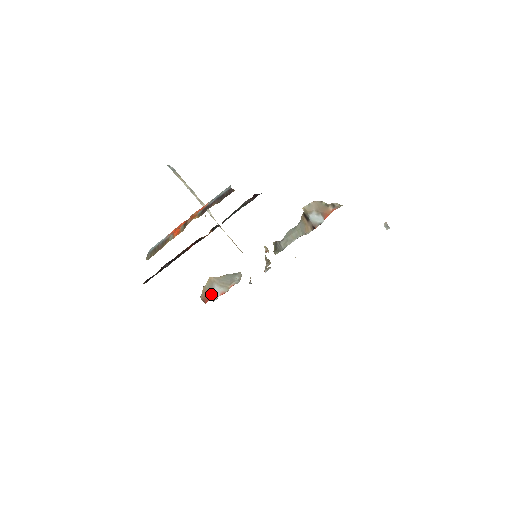
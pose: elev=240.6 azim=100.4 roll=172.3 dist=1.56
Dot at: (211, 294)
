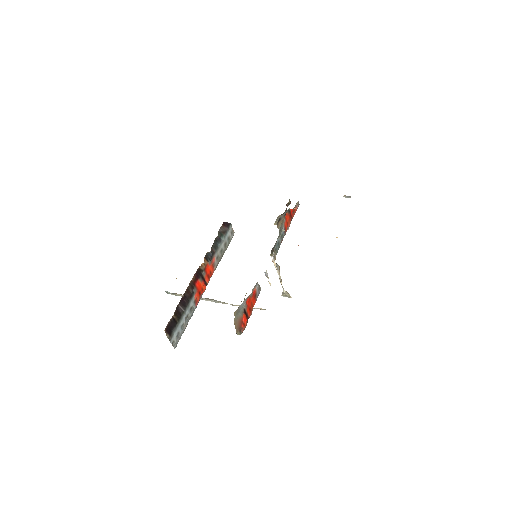
Dot at: (240, 313)
